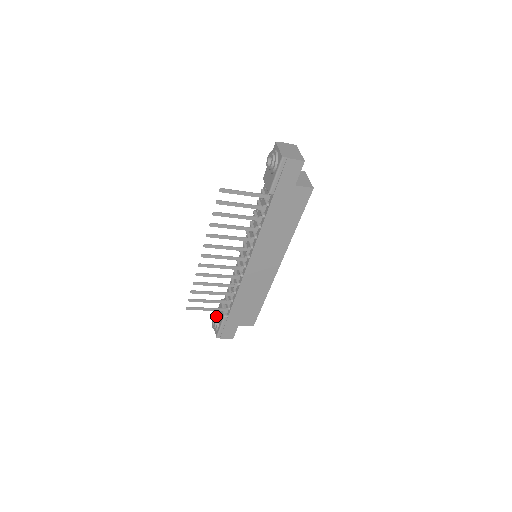
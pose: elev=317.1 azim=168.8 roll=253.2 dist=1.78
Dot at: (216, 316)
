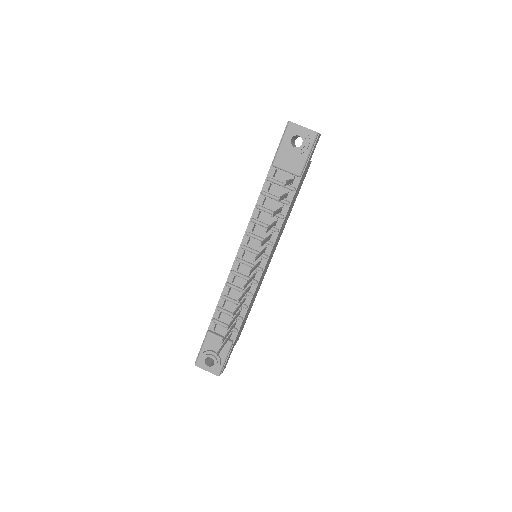
Dot at: (210, 353)
